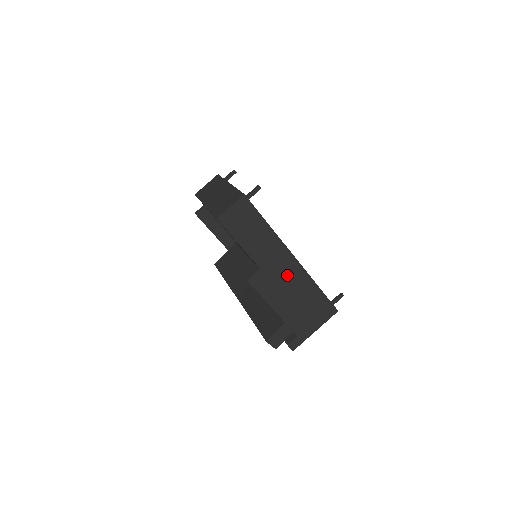
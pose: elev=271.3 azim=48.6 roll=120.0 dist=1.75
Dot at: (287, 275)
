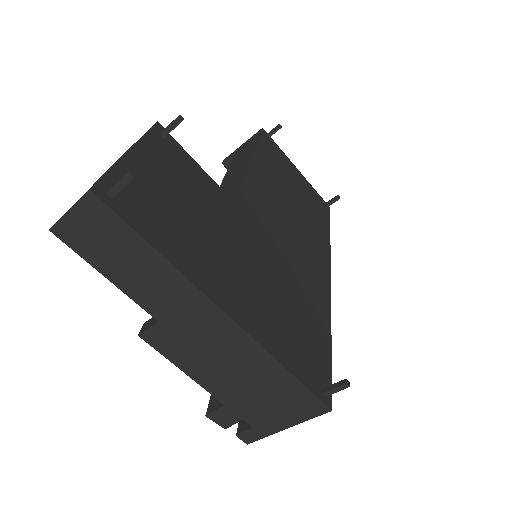
Dot at: (215, 339)
